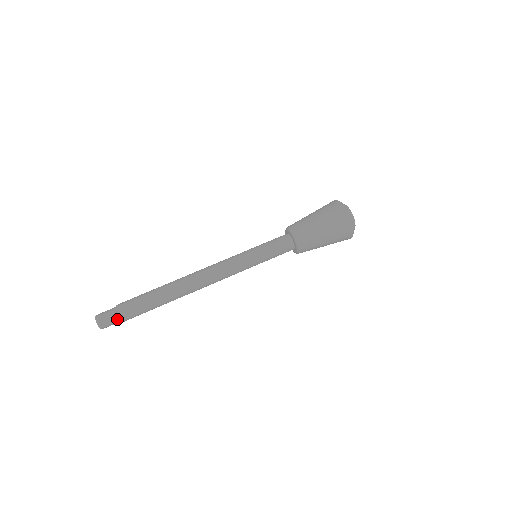
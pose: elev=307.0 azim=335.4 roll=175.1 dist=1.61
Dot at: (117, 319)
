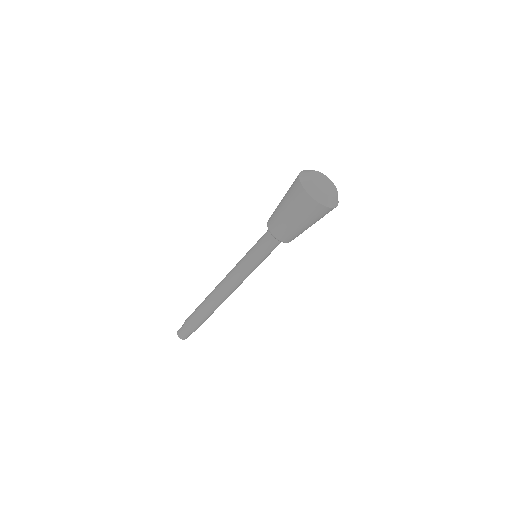
Dot at: (191, 333)
